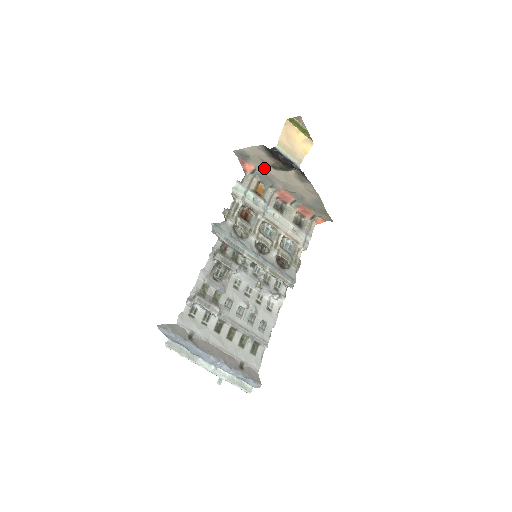
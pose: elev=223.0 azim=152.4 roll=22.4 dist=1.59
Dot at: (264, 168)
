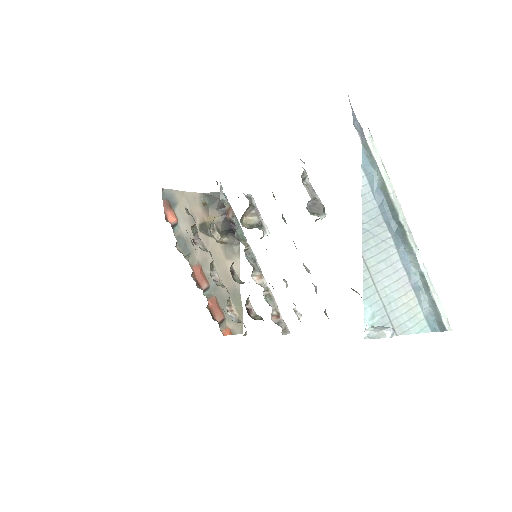
Dot at: (189, 225)
